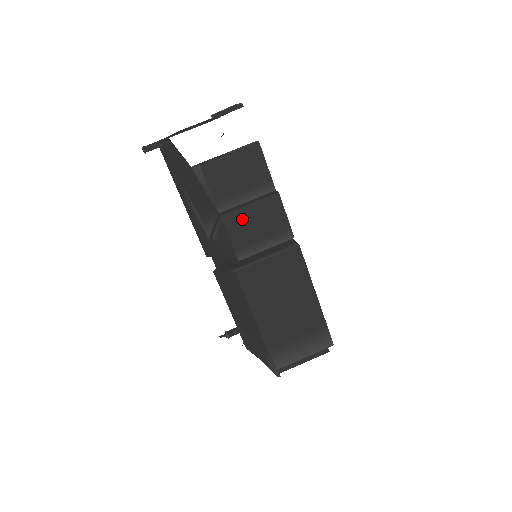
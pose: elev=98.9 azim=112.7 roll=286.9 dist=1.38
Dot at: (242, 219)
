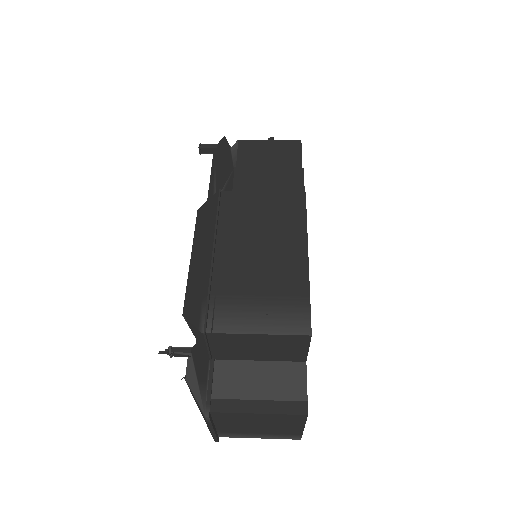
Dot at: (255, 177)
